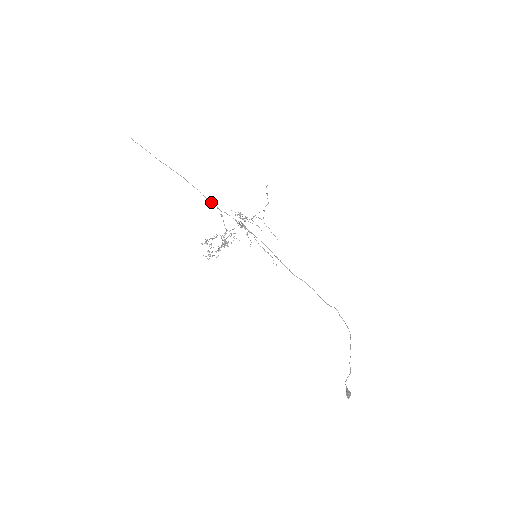
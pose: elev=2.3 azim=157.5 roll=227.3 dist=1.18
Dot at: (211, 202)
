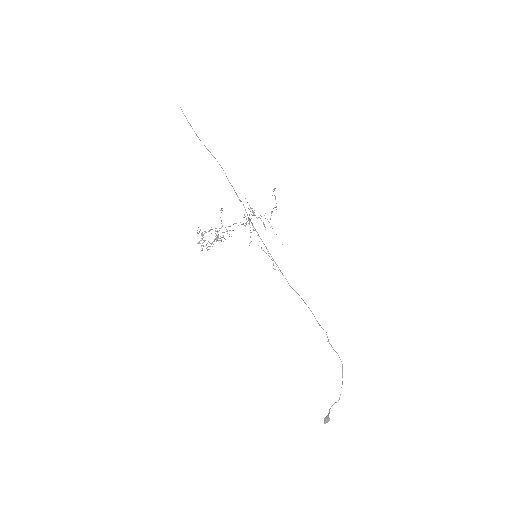
Dot at: occluded
